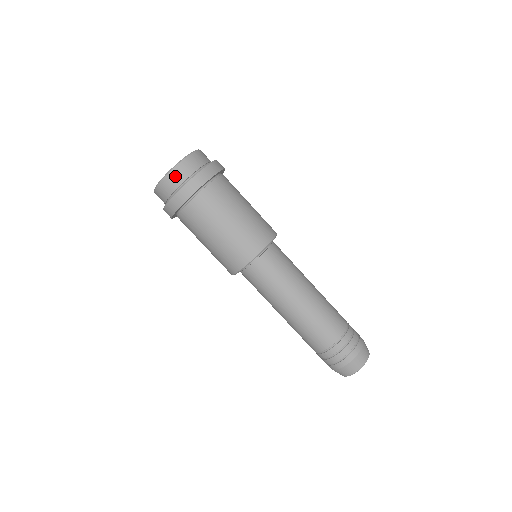
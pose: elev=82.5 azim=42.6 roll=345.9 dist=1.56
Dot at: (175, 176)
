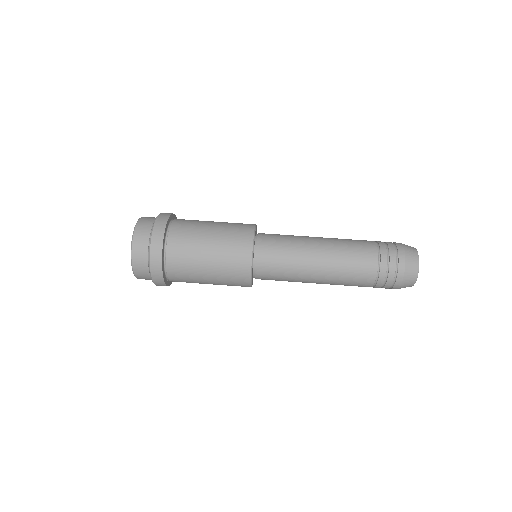
Dot at: (138, 260)
